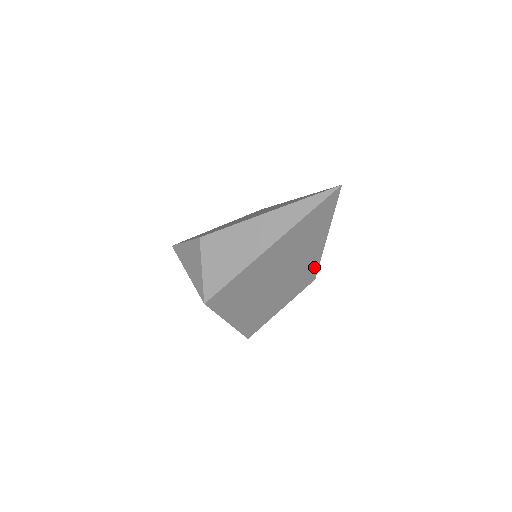
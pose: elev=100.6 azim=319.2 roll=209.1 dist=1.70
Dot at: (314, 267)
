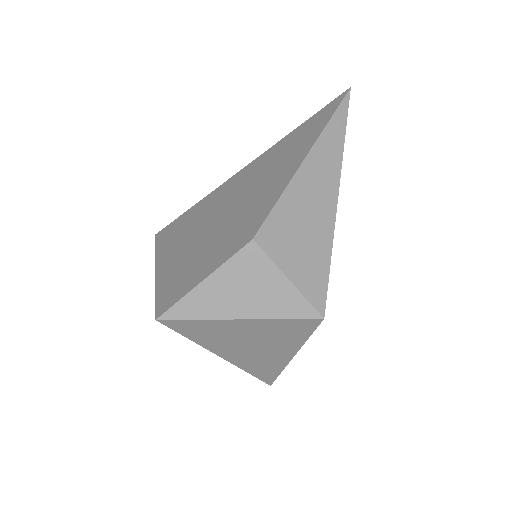
Dot at: occluded
